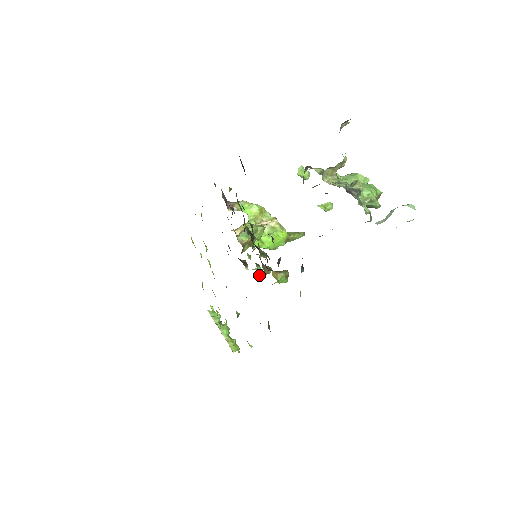
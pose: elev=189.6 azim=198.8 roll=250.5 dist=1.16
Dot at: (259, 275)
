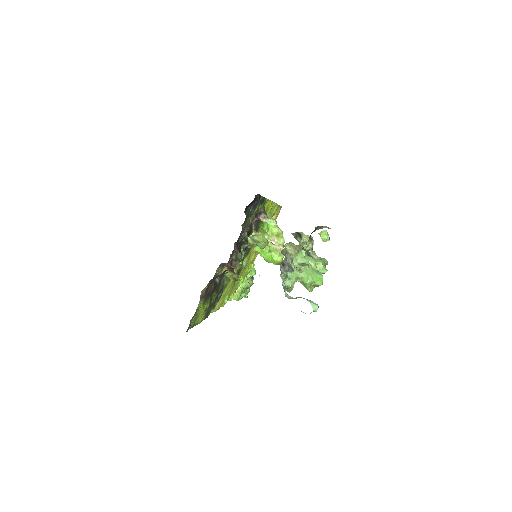
Dot at: occluded
